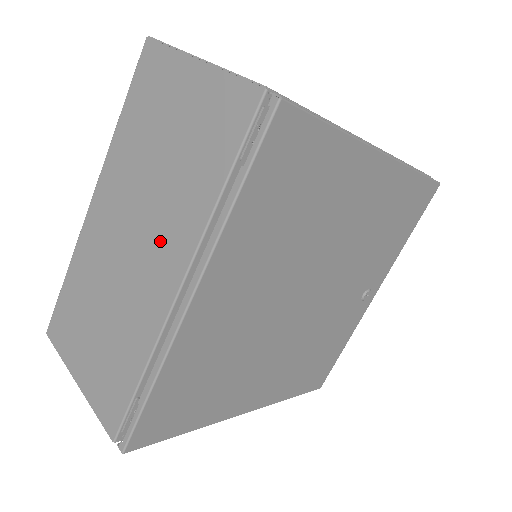
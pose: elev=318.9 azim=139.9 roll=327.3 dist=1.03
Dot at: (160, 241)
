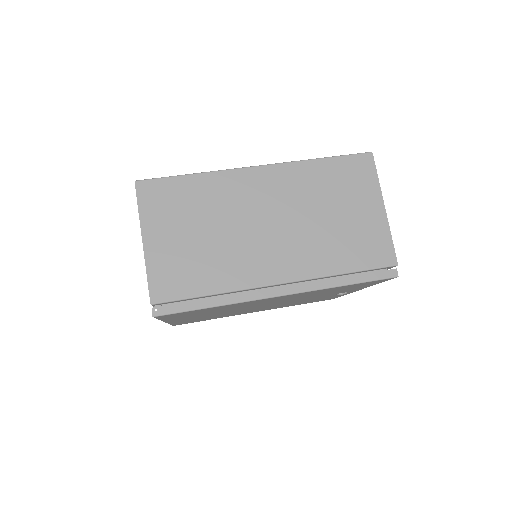
Dot at: occluded
